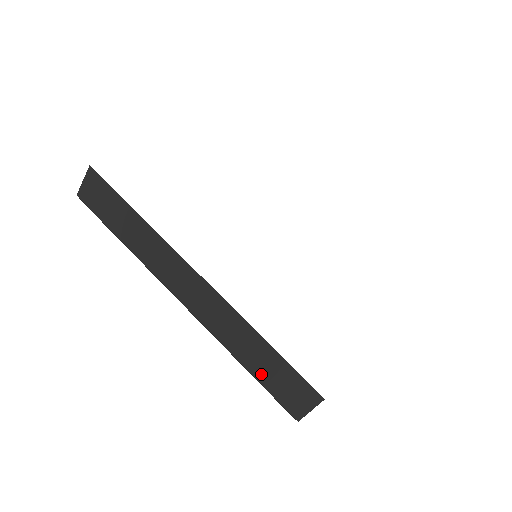
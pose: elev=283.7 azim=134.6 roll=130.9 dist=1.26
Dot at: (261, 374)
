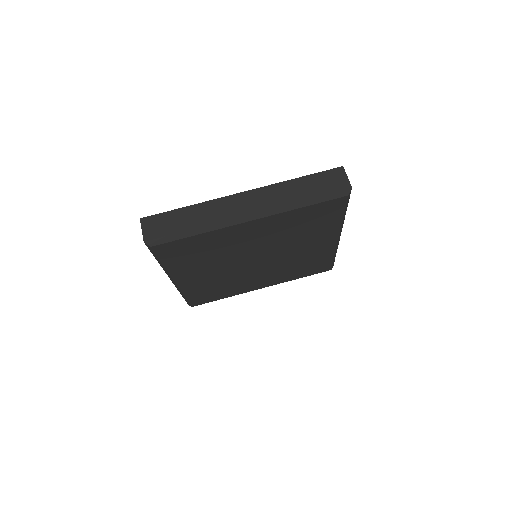
Dot at: (315, 192)
